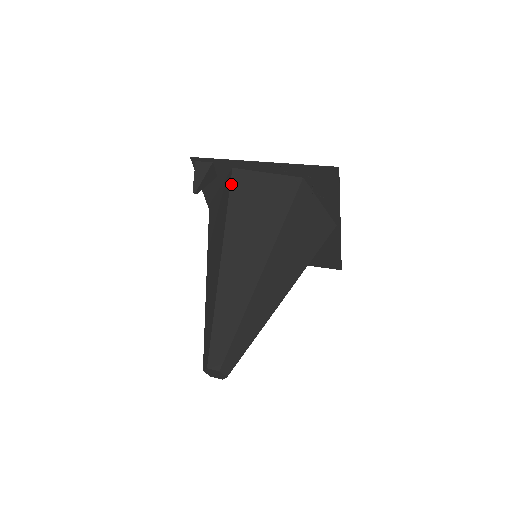
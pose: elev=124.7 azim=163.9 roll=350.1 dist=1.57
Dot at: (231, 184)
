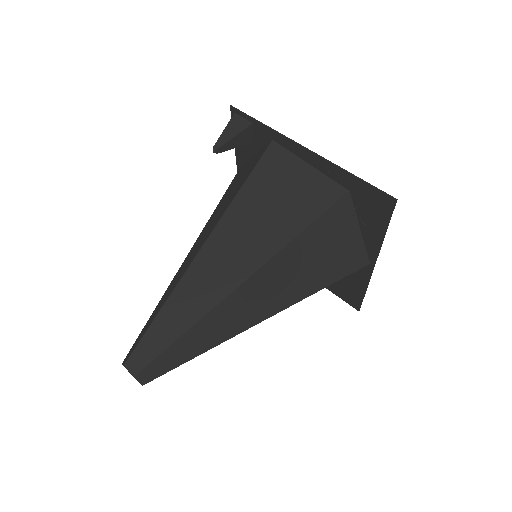
Dot at: (261, 159)
